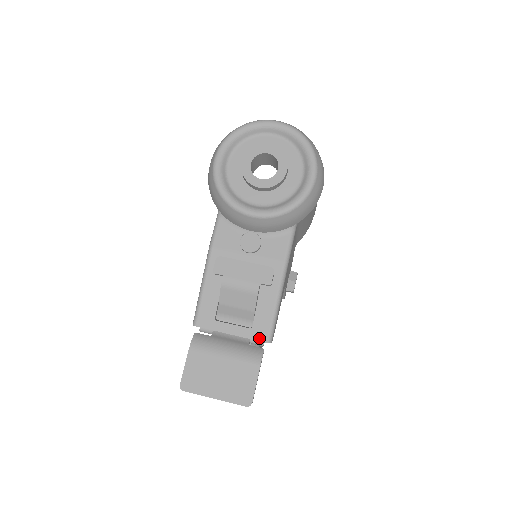
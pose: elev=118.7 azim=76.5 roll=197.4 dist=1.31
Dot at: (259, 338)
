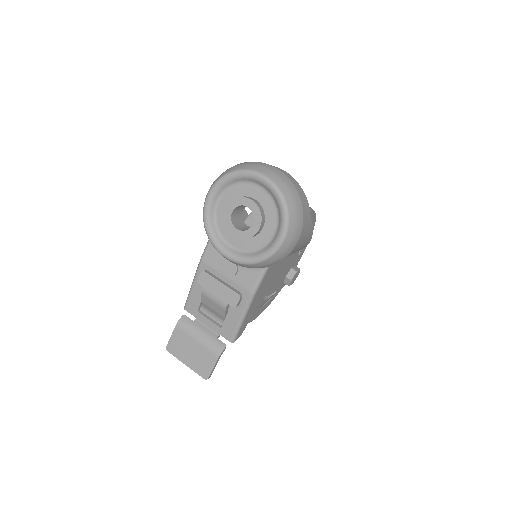
Dot at: (225, 336)
